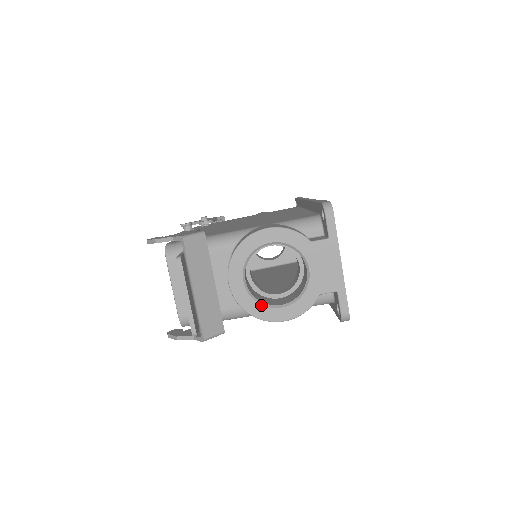
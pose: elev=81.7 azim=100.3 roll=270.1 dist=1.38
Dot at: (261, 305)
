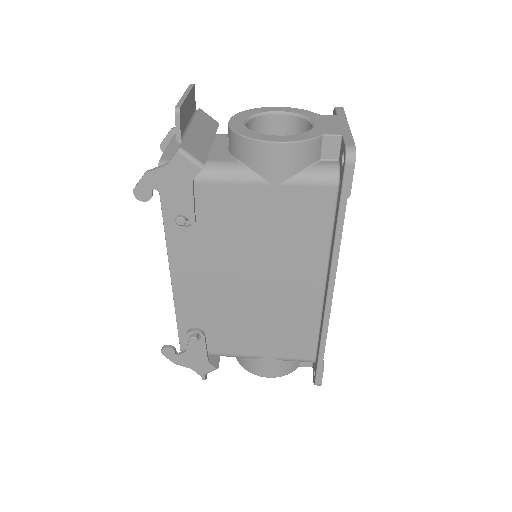
Dot at: (256, 132)
